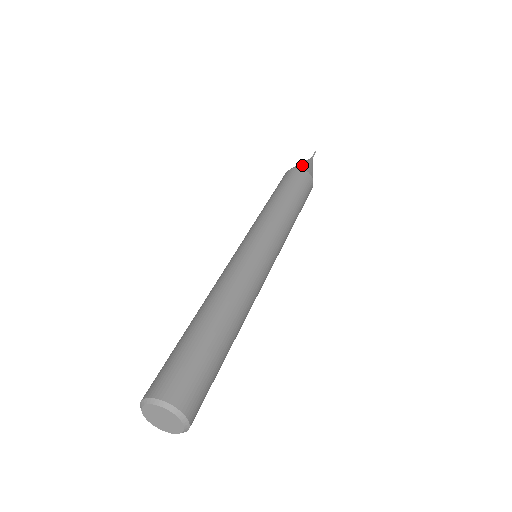
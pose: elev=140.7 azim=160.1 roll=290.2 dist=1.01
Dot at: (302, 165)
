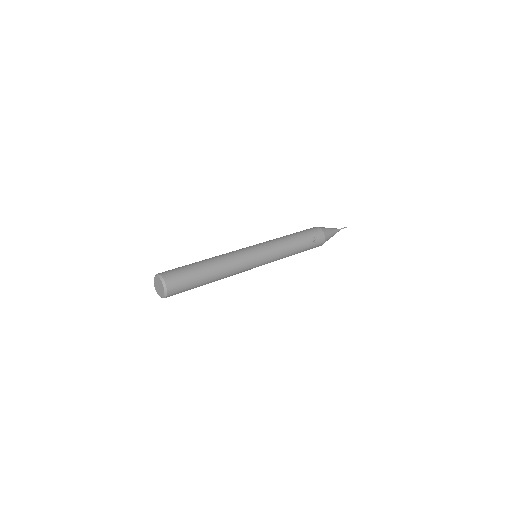
Dot at: occluded
